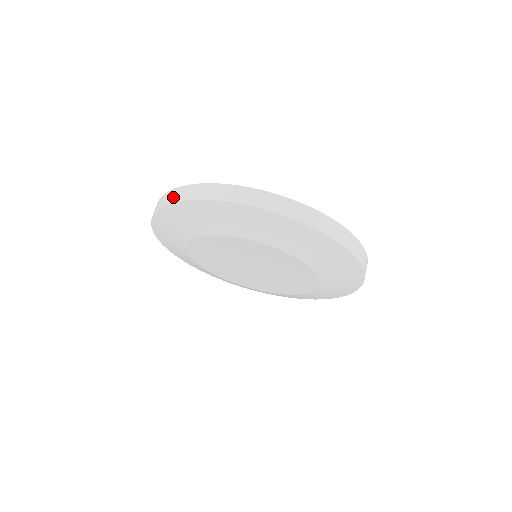
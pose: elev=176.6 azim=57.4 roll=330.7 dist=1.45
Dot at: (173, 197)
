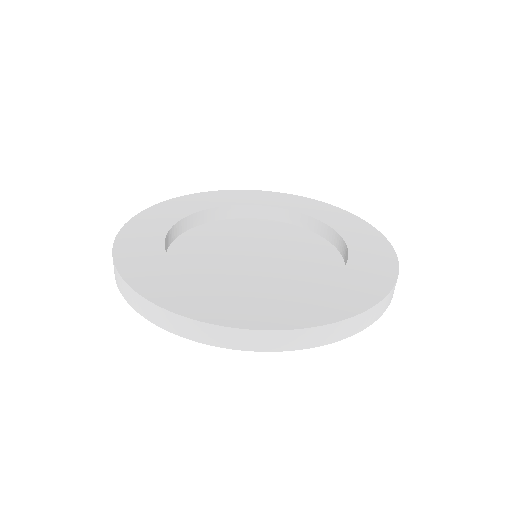
Dot at: (123, 291)
